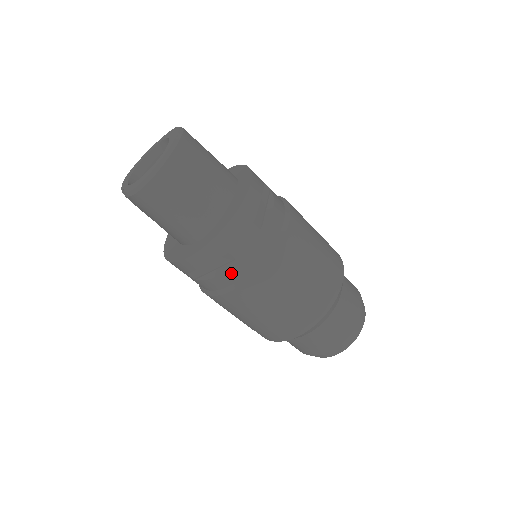
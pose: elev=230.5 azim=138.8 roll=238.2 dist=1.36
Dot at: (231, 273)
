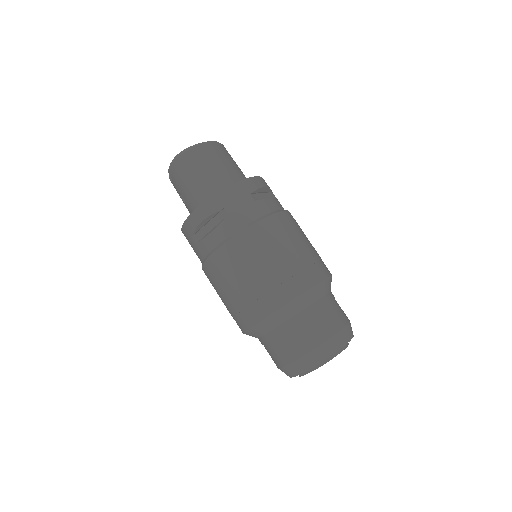
Dot at: (223, 229)
